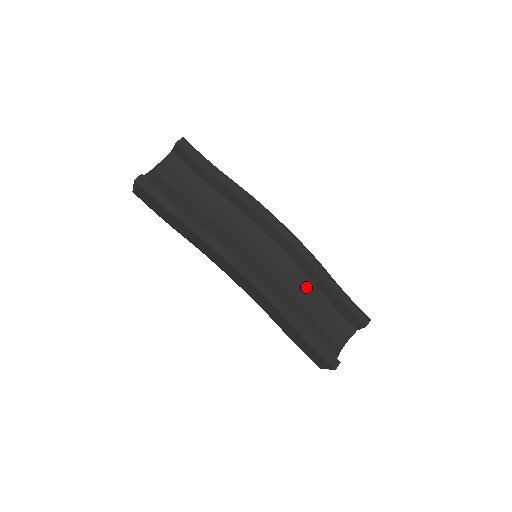
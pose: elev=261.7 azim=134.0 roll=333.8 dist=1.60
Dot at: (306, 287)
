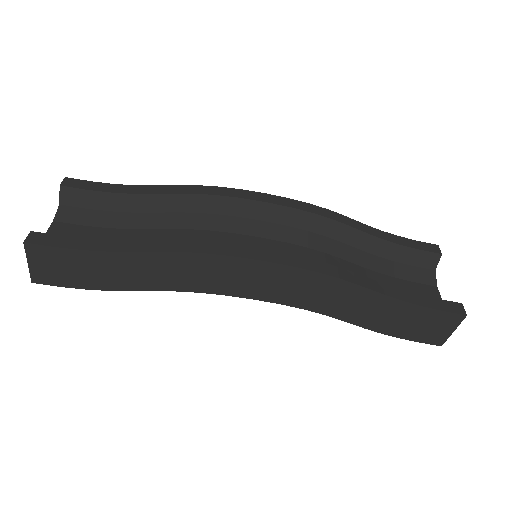
Dot at: (342, 253)
